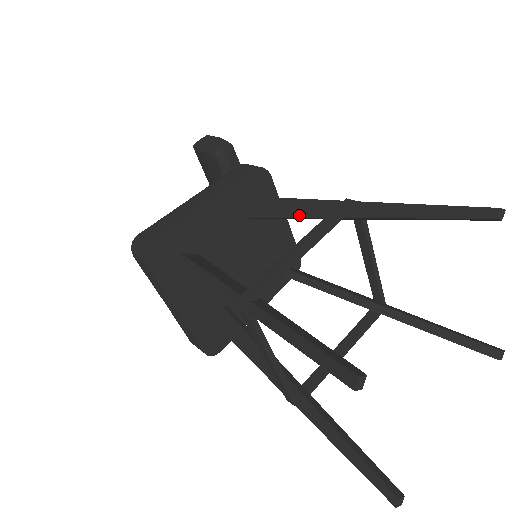
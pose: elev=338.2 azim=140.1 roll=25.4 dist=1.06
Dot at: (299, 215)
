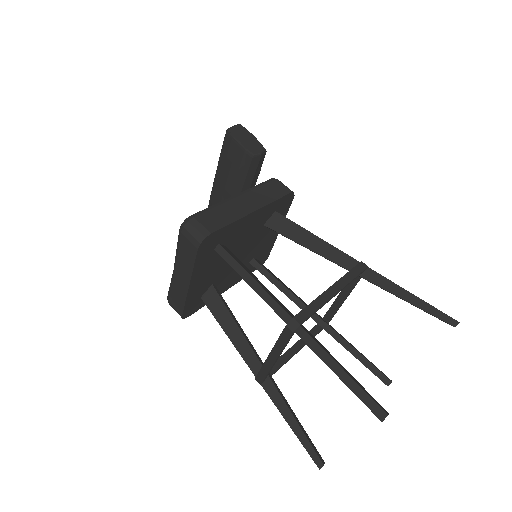
Dot at: (317, 251)
